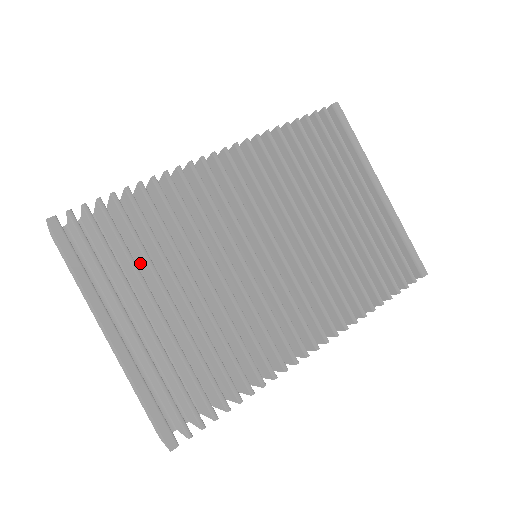
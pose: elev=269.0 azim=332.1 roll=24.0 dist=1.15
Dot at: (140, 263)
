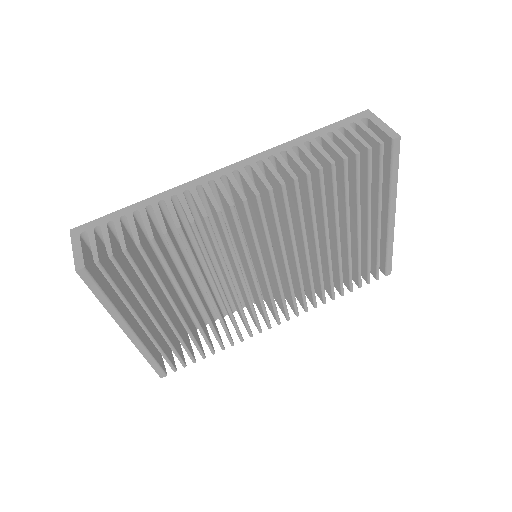
Dot at: occluded
